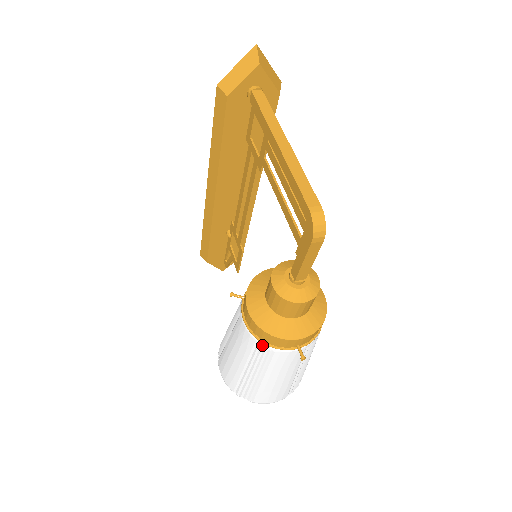
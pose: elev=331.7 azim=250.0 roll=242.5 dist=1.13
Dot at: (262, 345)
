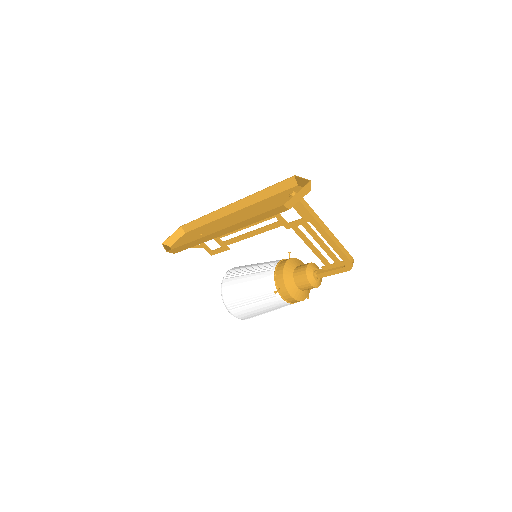
Dot at: occluded
